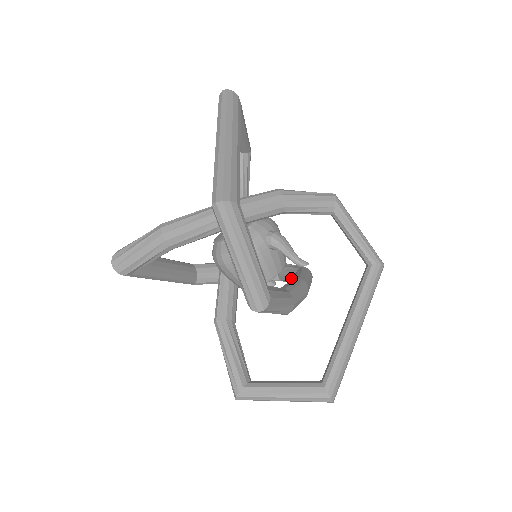
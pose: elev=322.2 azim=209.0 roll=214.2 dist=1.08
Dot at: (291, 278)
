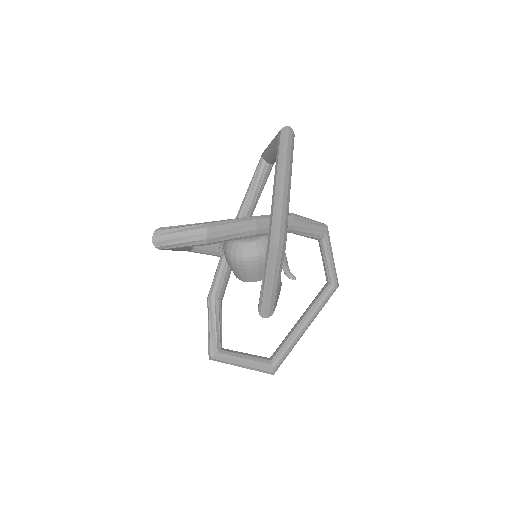
Dot at: occluded
